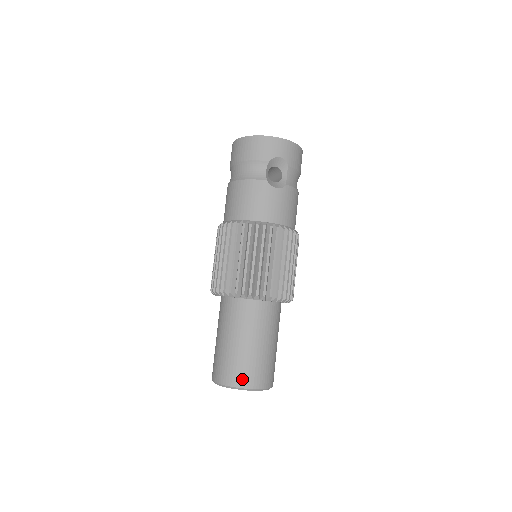
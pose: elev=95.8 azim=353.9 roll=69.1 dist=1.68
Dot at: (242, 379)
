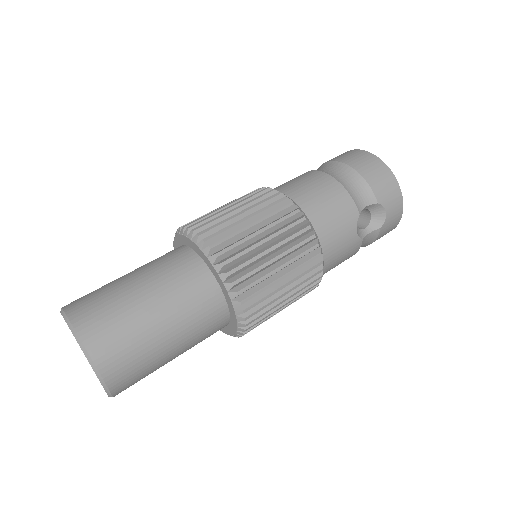
Dot at: (108, 354)
